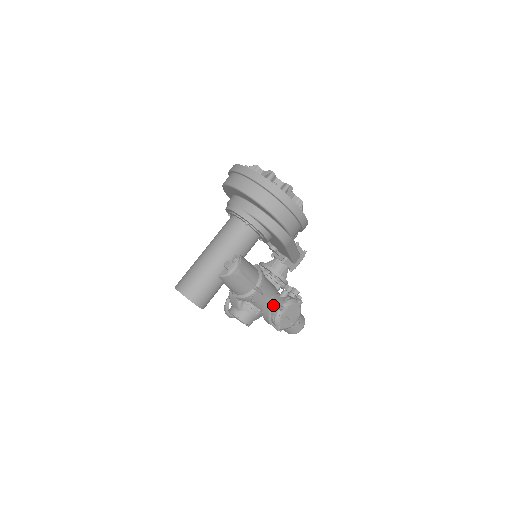
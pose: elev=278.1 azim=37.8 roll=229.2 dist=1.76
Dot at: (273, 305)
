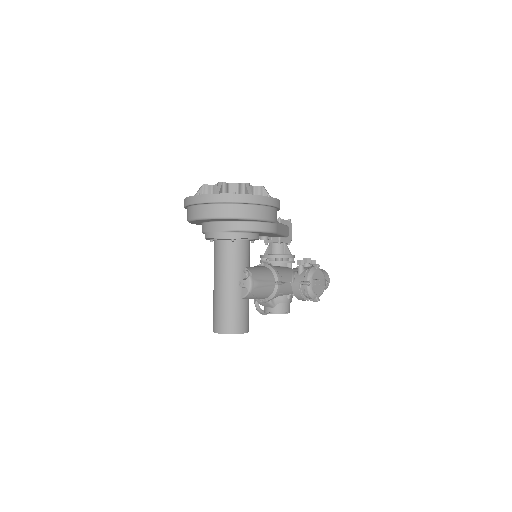
Dot at: (299, 285)
